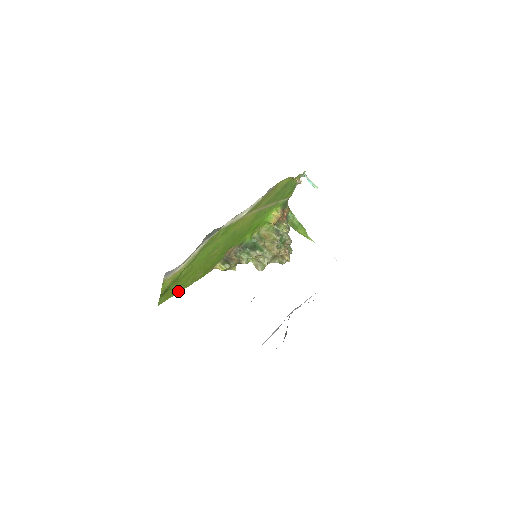
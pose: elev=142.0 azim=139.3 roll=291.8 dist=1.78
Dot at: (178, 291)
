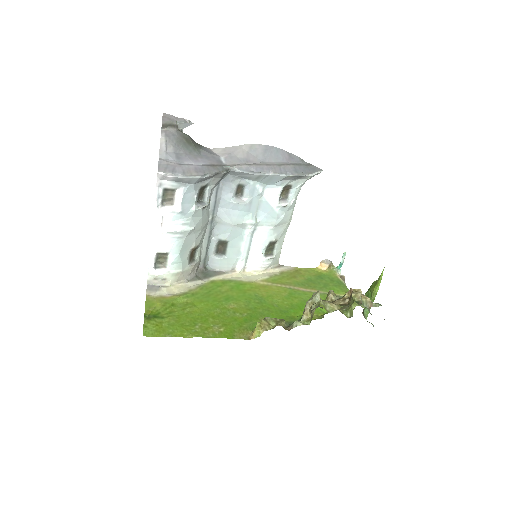
Dot at: (180, 335)
